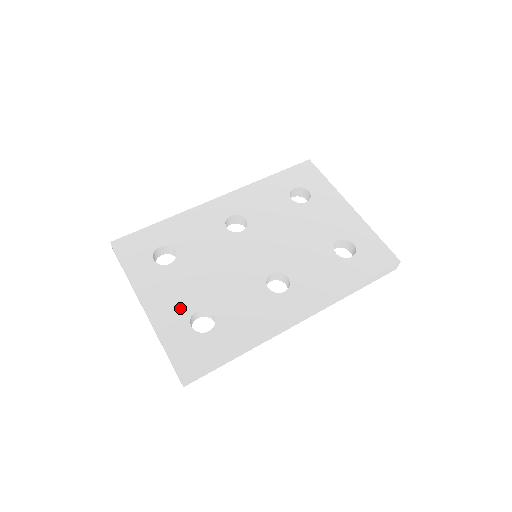
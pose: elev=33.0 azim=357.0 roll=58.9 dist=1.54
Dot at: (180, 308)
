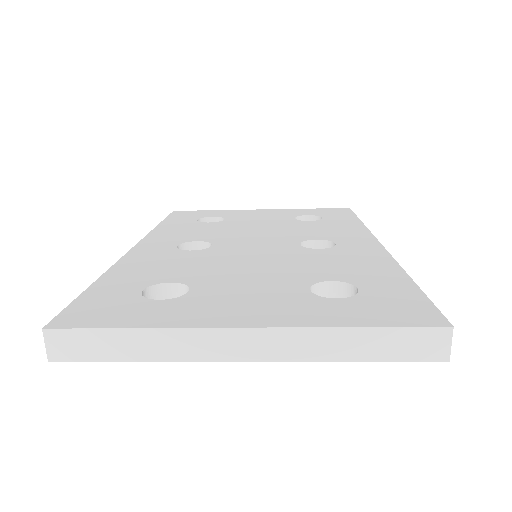
Dot at: (289, 299)
